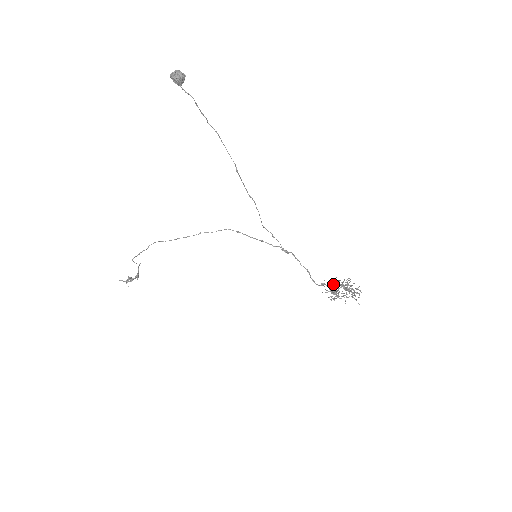
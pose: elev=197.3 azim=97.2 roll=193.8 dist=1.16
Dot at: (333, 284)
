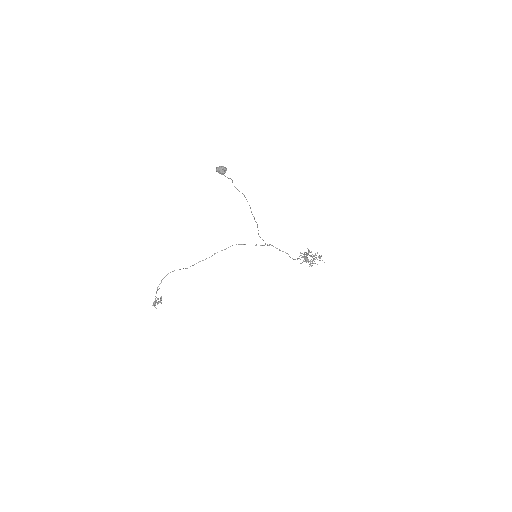
Dot at: occluded
